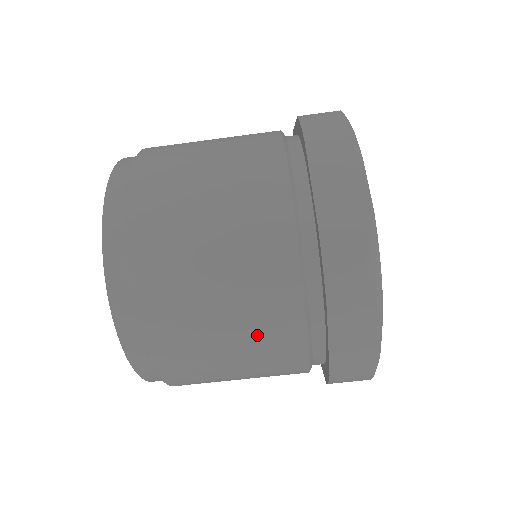
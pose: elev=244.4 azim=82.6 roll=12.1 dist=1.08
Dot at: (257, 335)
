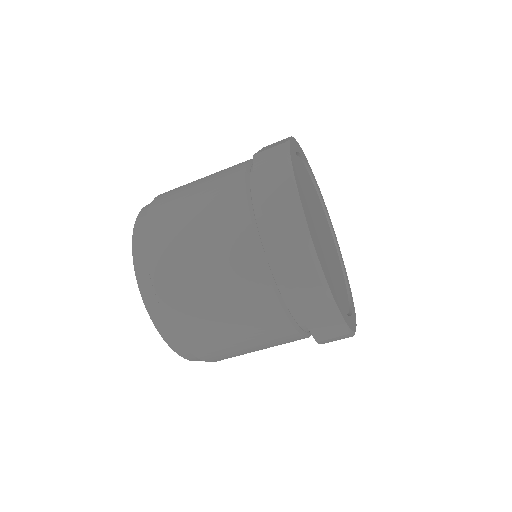
Dot at: (255, 327)
